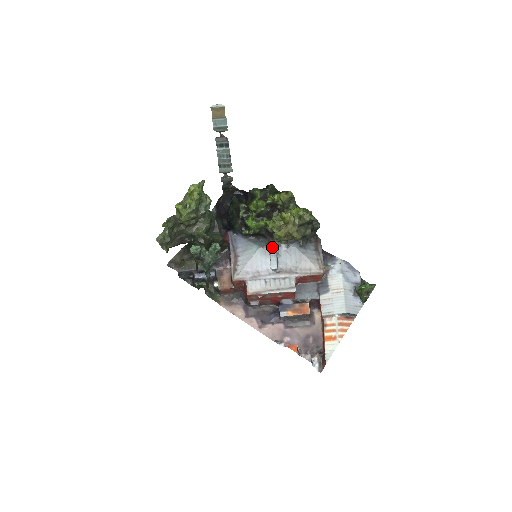
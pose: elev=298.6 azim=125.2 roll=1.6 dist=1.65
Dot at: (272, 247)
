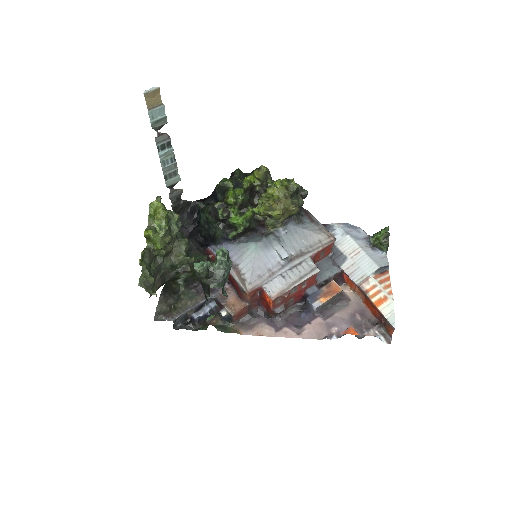
Dot at: (270, 237)
